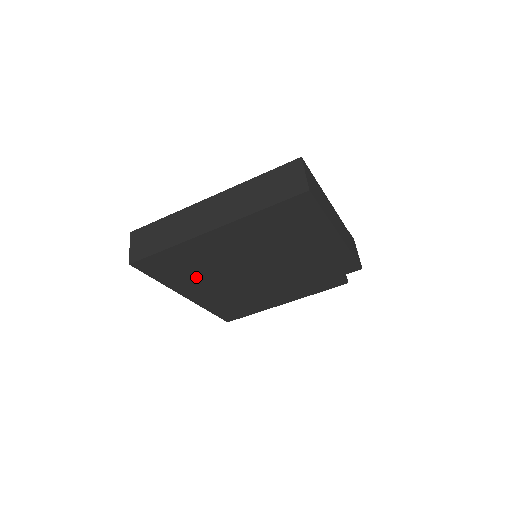
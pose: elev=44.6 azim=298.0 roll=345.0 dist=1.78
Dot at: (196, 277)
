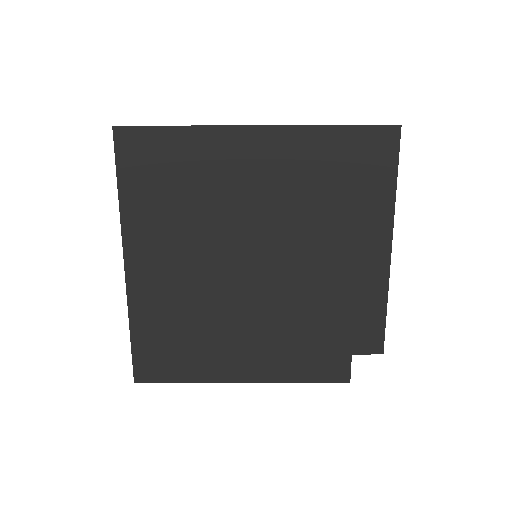
Dot at: (172, 220)
